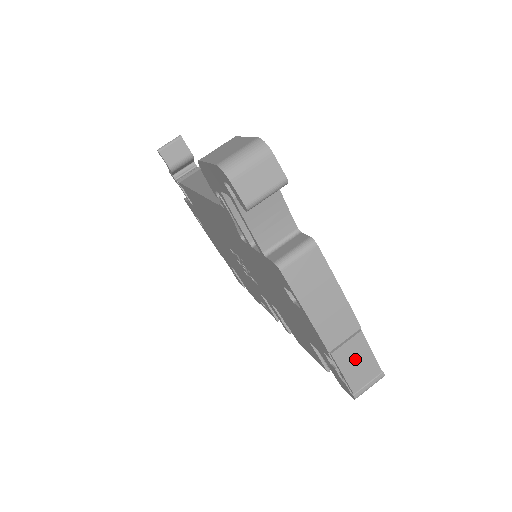
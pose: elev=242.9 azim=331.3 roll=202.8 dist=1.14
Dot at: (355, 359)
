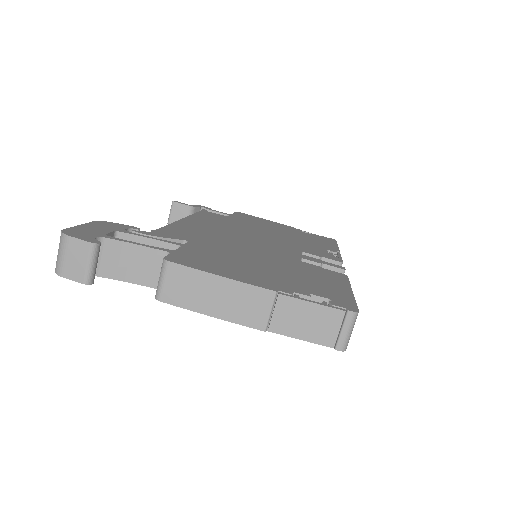
Dot at: (300, 320)
